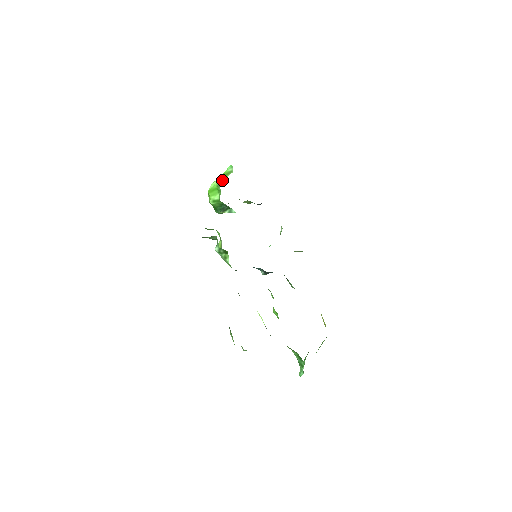
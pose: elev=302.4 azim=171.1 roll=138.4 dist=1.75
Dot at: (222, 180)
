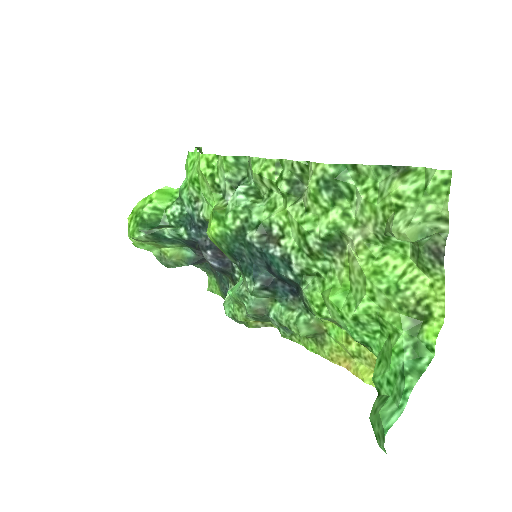
Dot at: occluded
